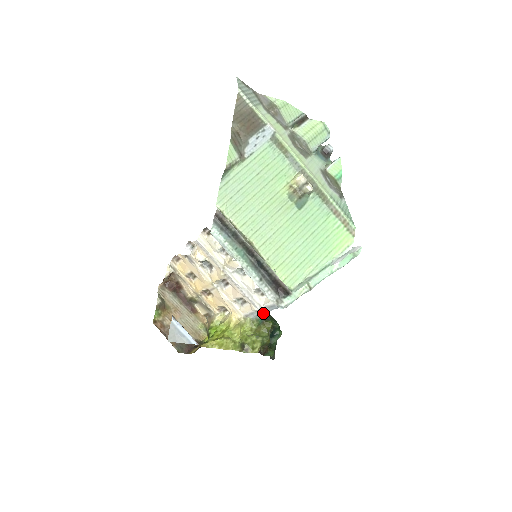
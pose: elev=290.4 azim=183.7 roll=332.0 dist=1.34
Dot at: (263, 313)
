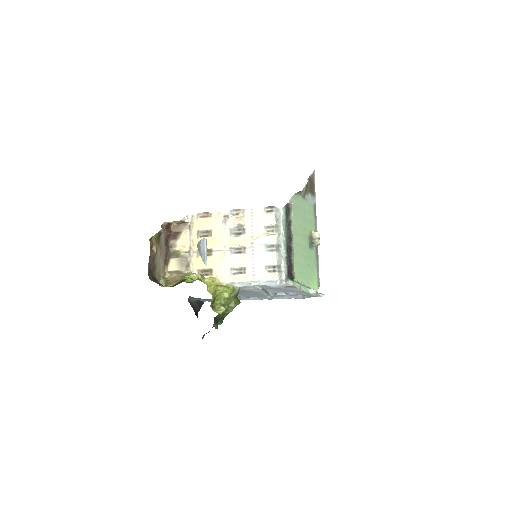
Dot at: occluded
